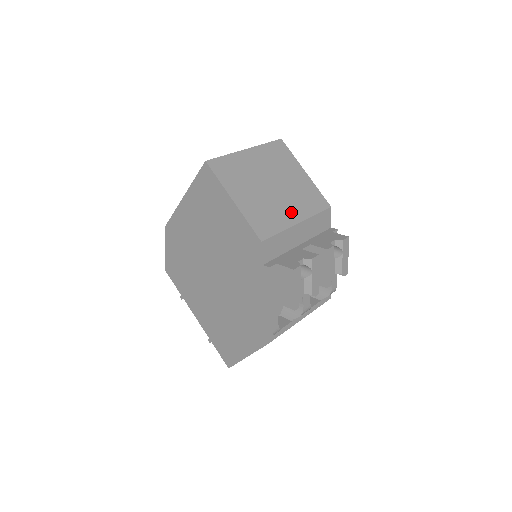
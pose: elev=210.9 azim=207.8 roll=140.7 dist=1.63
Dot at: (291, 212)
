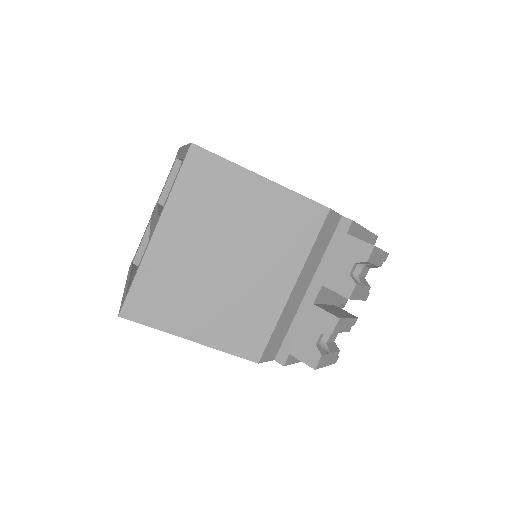
Dot at: (275, 281)
